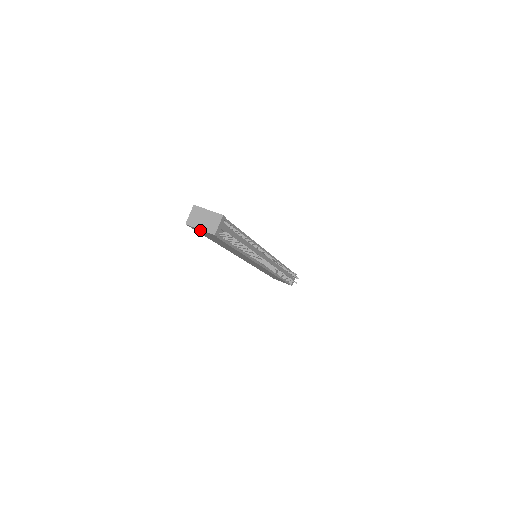
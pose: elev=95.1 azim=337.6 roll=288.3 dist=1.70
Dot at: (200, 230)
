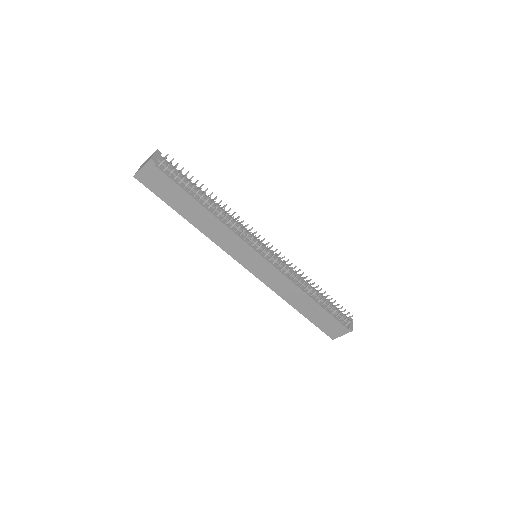
Dot at: (144, 172)
